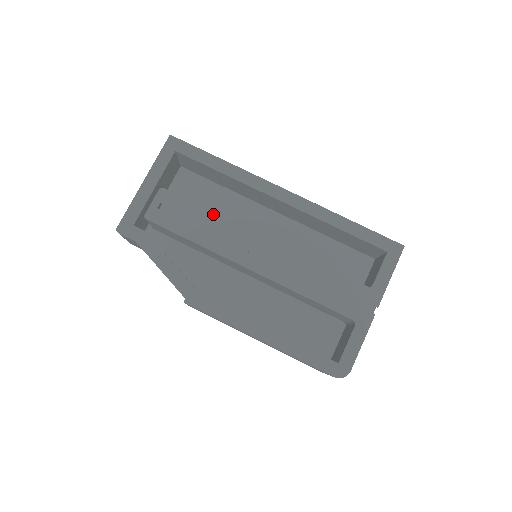
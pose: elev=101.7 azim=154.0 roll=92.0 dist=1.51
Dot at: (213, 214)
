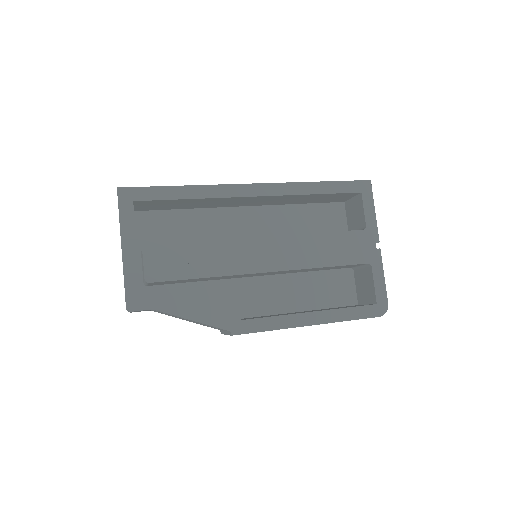
Dot at: (207, 242)
